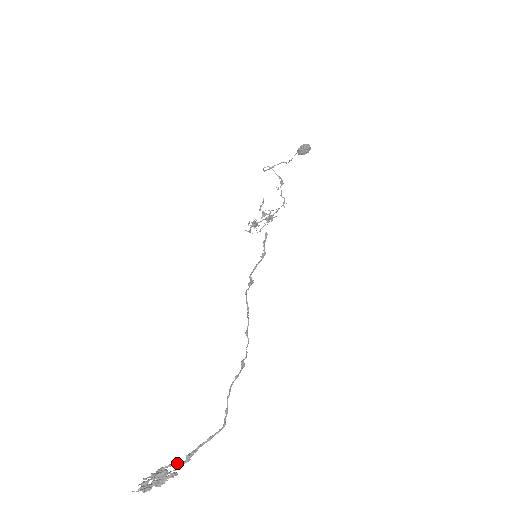
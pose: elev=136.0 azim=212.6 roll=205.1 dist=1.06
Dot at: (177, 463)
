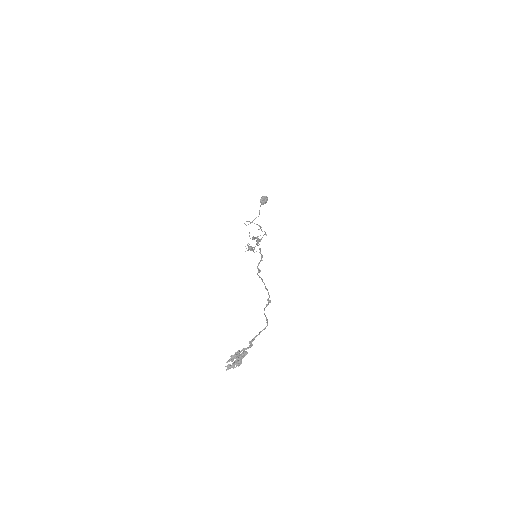
Dot at: (245, 349)
